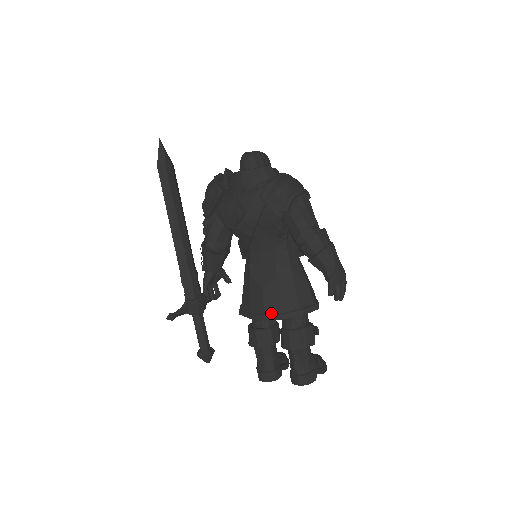
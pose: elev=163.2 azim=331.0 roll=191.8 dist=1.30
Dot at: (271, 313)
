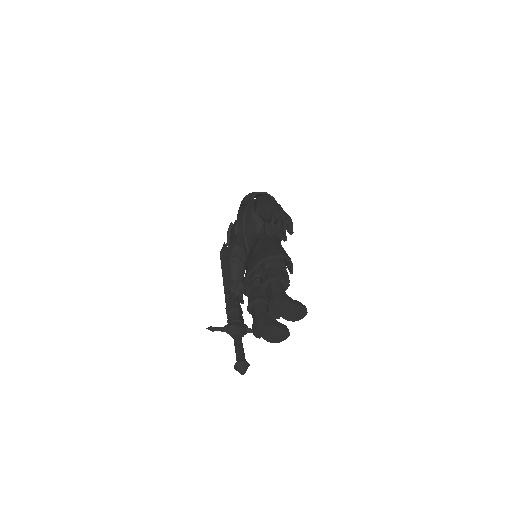
Dot at: (251, 268)
